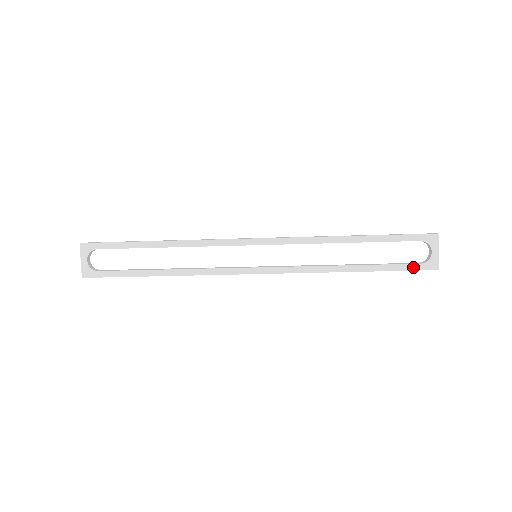
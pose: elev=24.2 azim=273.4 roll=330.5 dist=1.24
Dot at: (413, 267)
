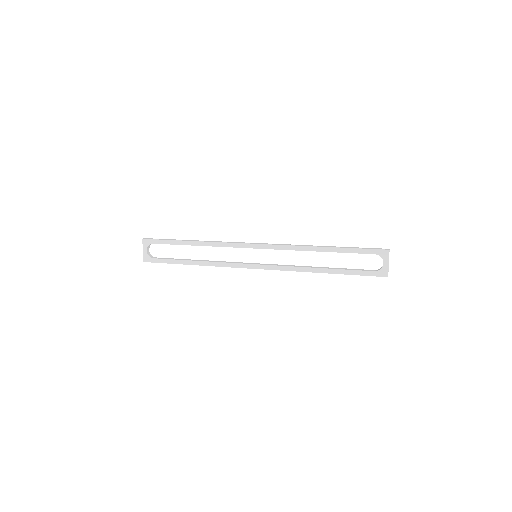
Dot at: (368, 273)
